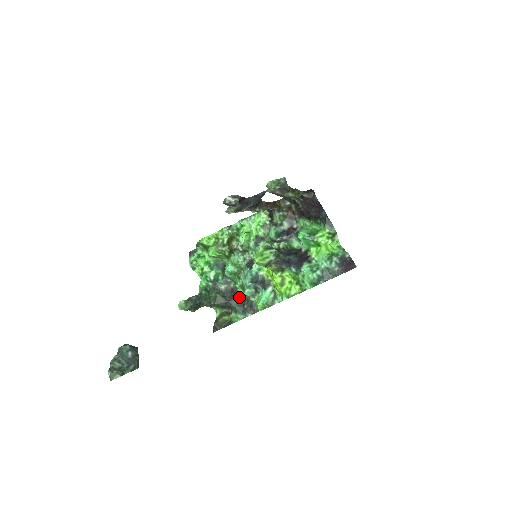
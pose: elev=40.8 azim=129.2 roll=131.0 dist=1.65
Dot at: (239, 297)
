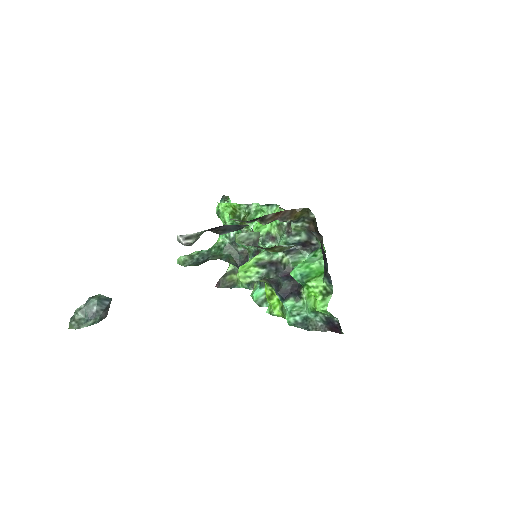
Dot at: occluded
